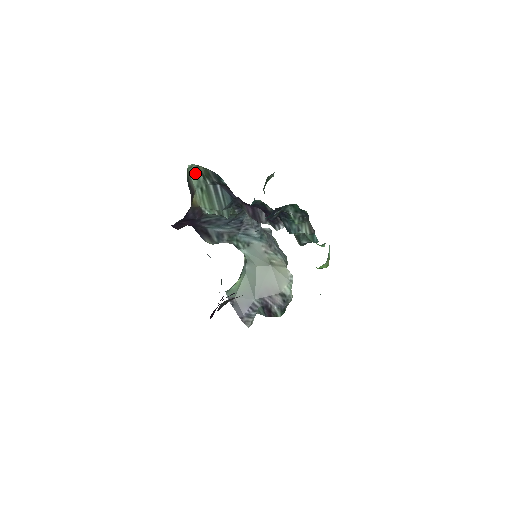
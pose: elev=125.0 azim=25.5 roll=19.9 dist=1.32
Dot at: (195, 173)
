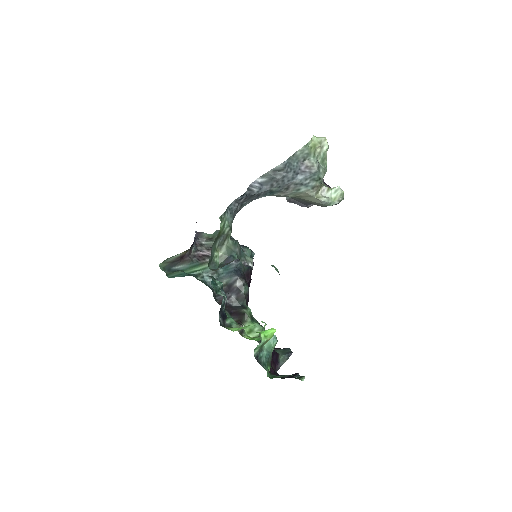
Dot at: (168, 258)
